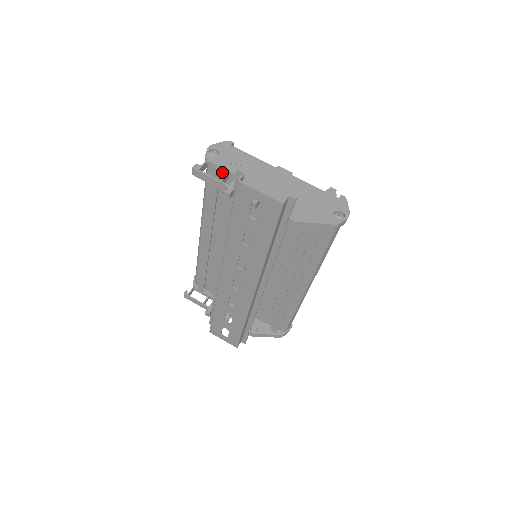
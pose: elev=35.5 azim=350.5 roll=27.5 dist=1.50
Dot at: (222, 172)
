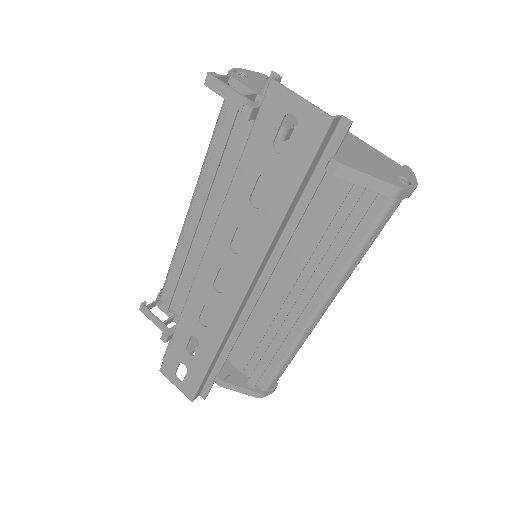
Dot at: occluded
